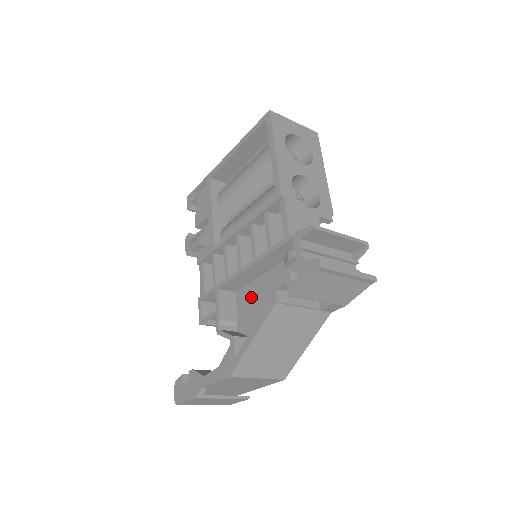
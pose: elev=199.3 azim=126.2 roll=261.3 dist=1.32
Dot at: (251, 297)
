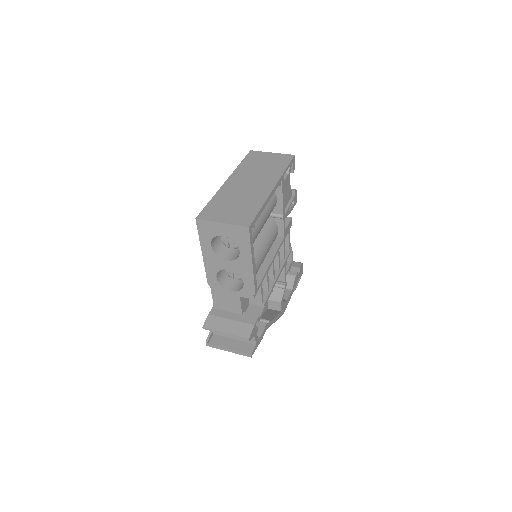
Dot at: occluded
